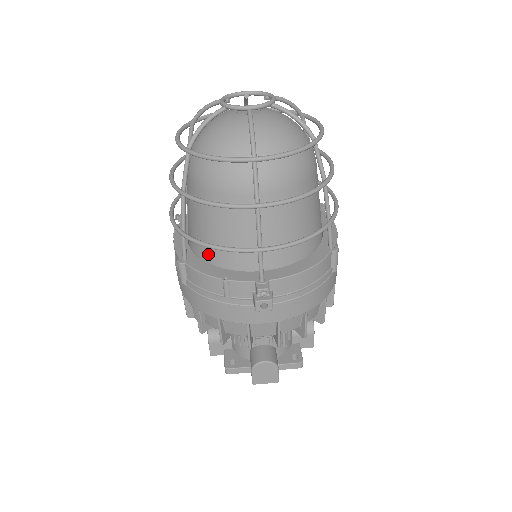
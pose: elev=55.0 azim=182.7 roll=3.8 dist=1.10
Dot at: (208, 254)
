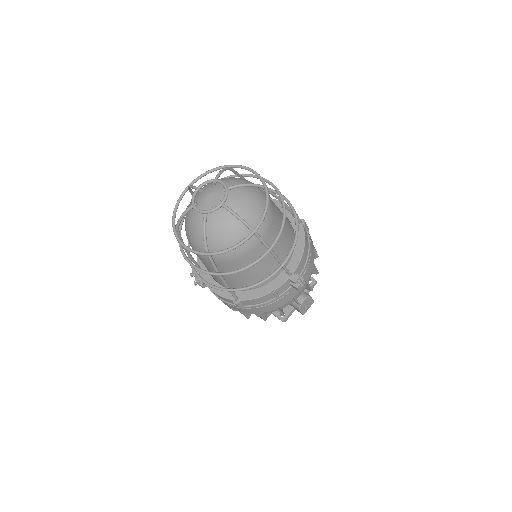
Dot at: occluded
